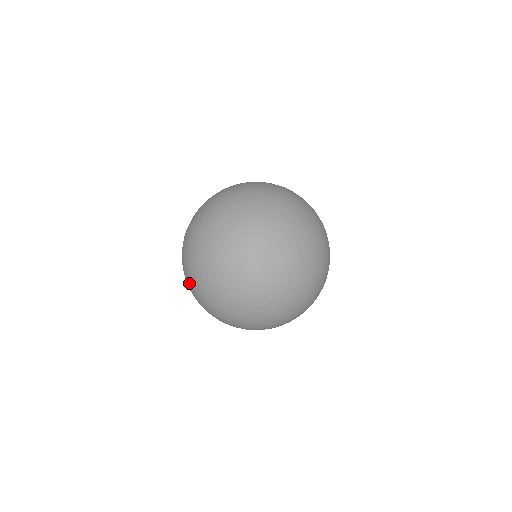
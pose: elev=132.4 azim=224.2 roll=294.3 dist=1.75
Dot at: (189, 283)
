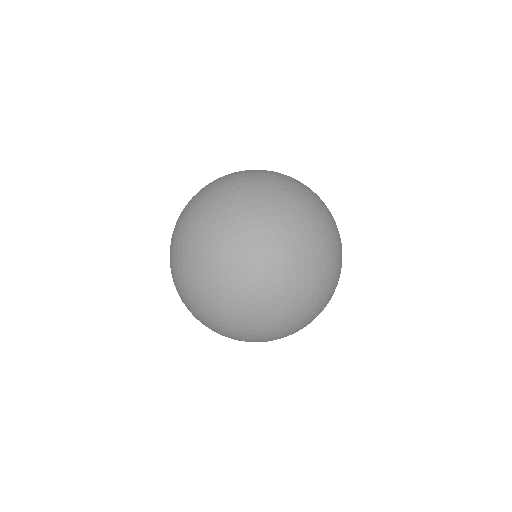
Dot at: (185, 206)
